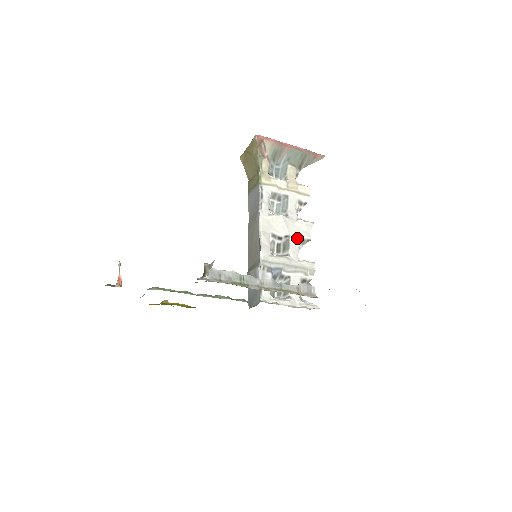
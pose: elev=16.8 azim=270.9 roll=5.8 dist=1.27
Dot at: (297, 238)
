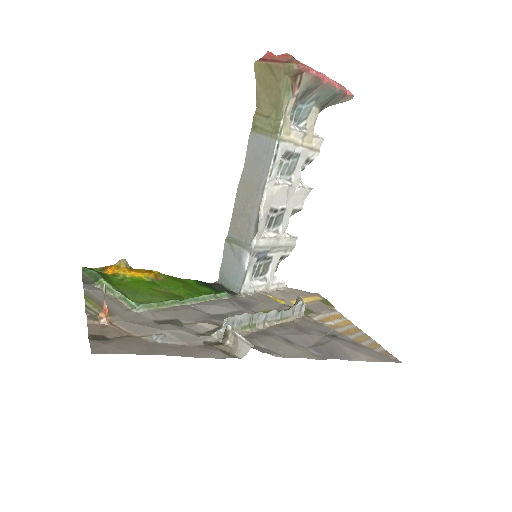
Dot at: (291, 209)
